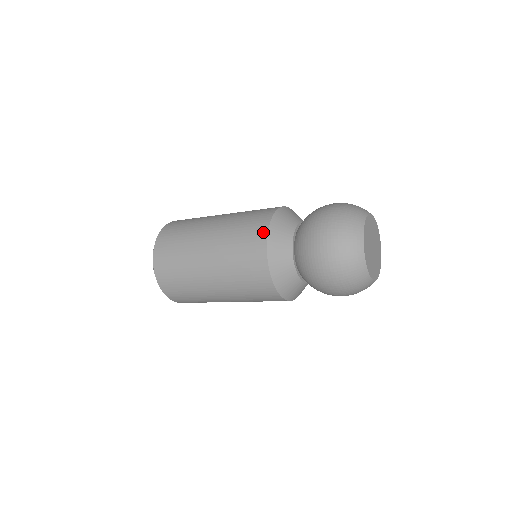
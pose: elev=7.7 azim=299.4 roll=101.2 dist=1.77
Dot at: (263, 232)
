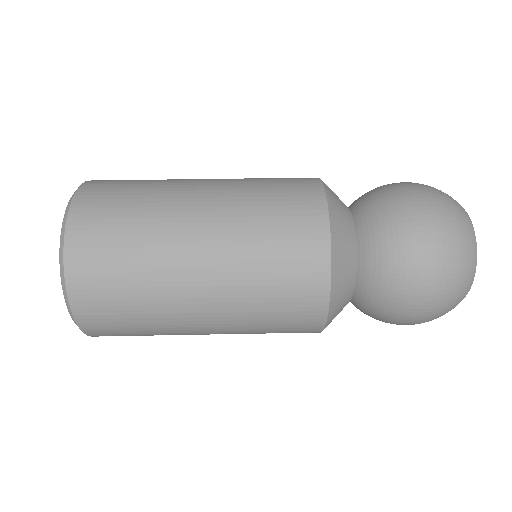
Dot at: (321, 229)
